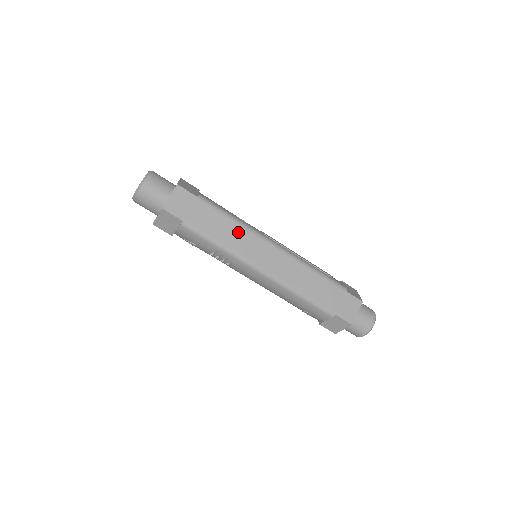
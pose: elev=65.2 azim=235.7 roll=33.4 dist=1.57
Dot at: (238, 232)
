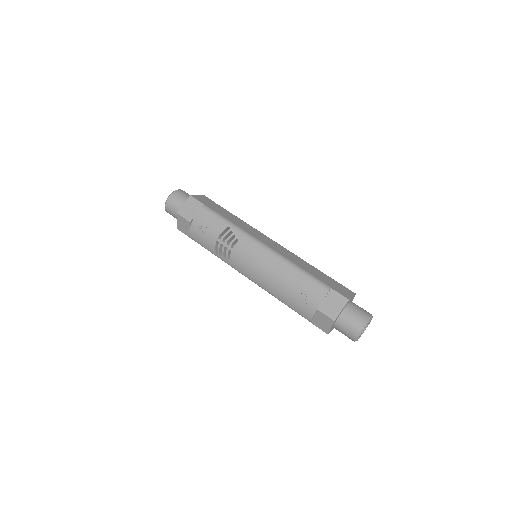
Dot at: (245, 224)
